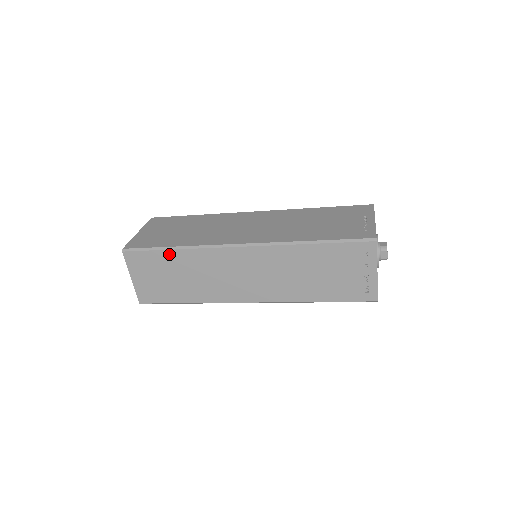
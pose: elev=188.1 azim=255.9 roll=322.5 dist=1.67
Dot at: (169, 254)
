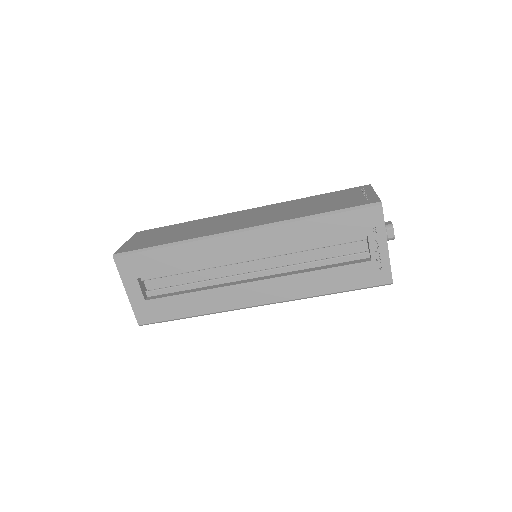
Dot at: (179, 225)
